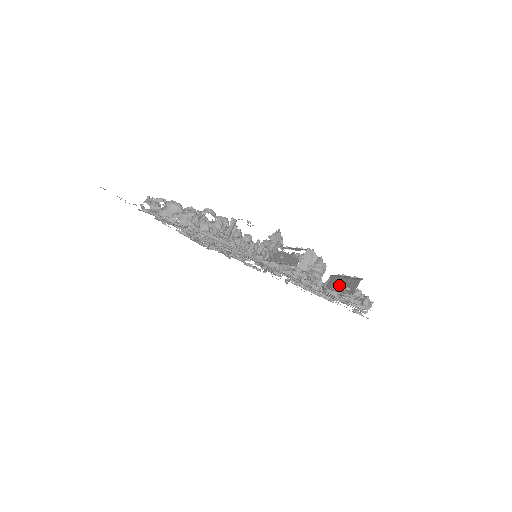
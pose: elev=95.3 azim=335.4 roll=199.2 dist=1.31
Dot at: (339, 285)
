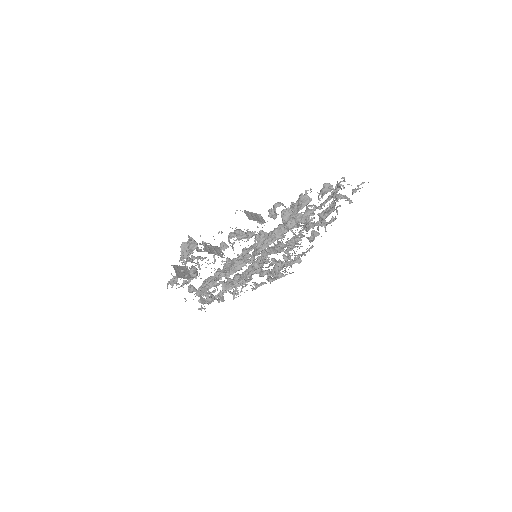
Dot at: occluded
